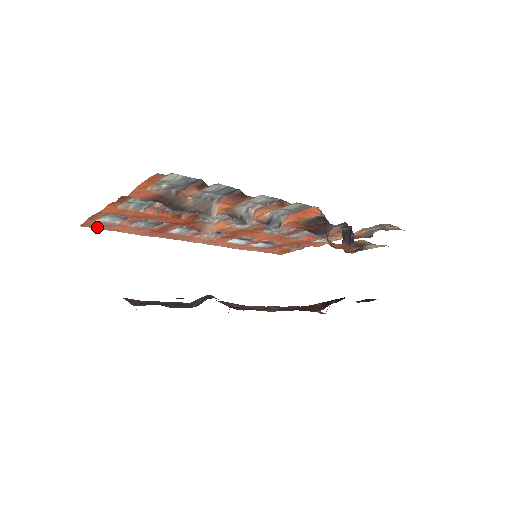
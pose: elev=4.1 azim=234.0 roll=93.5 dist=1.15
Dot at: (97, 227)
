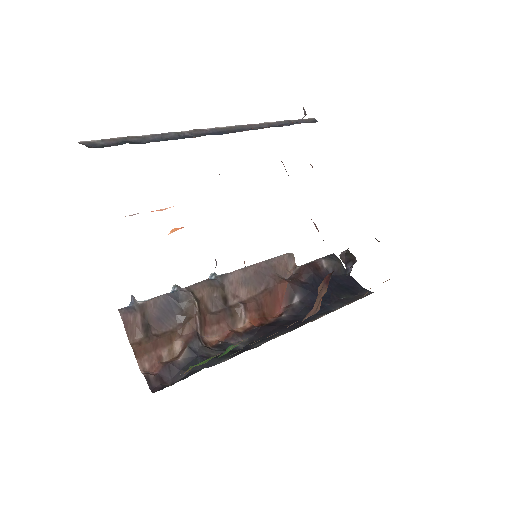
Dot at: occluded
